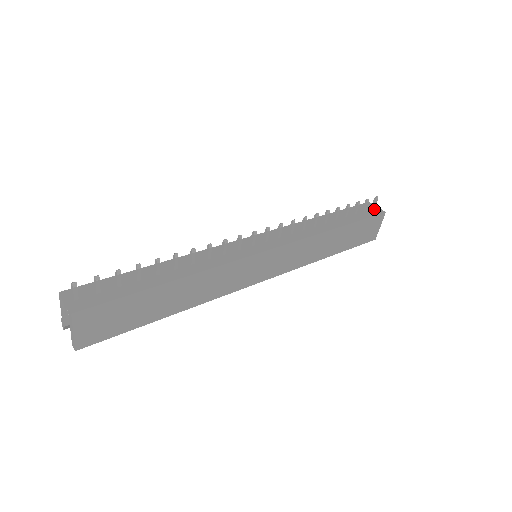
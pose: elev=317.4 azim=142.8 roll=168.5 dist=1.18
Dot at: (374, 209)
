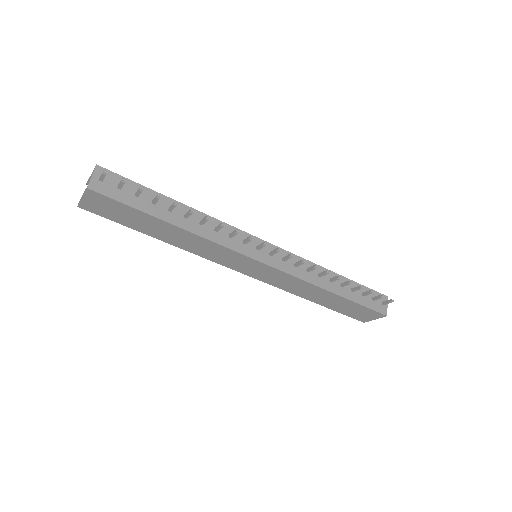
Dot at: (382, 305)
